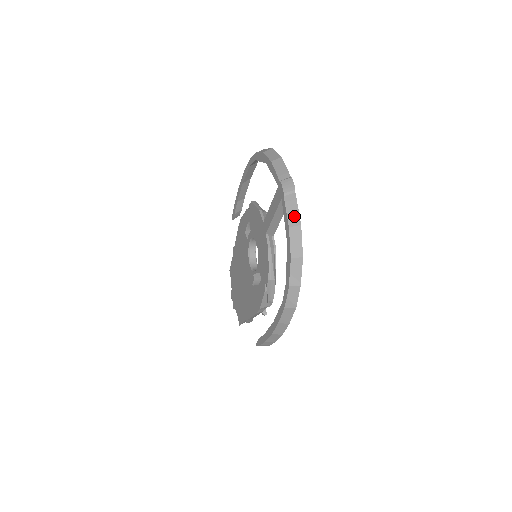
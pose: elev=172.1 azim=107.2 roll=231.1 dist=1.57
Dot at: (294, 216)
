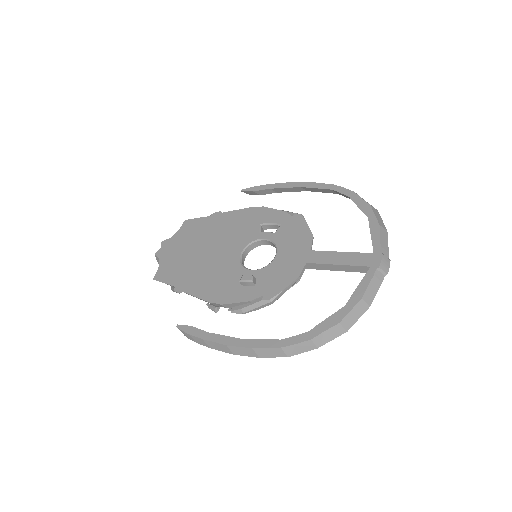
Dot at: (371, 294)
